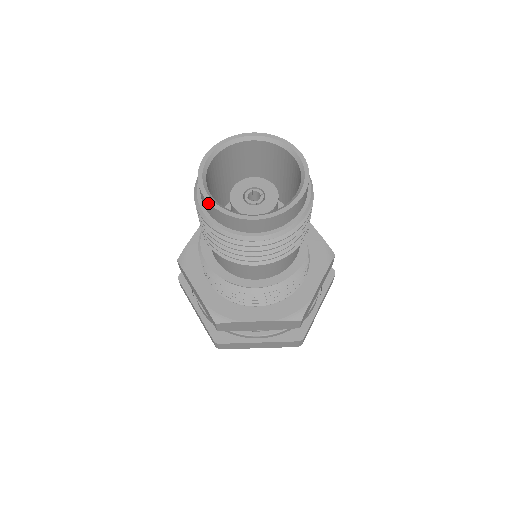
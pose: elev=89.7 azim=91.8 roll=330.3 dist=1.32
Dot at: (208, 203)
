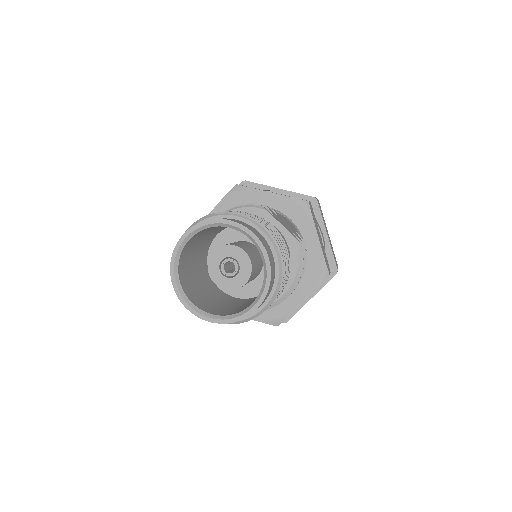
Dot at: occluded
